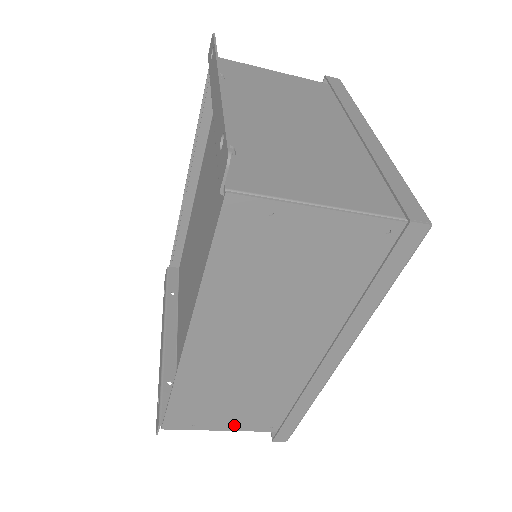
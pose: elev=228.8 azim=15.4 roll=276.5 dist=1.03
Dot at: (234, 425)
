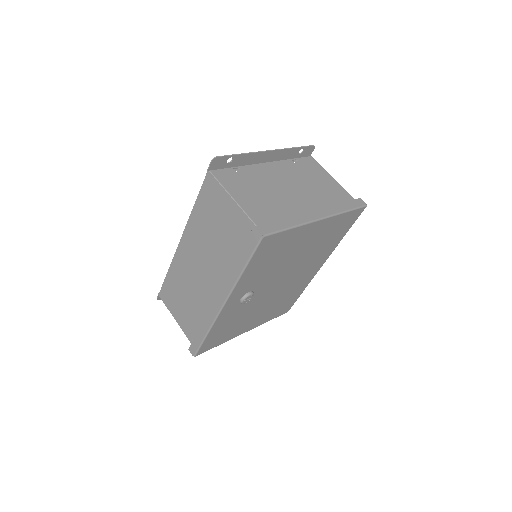
Dot at: (181, 322)
